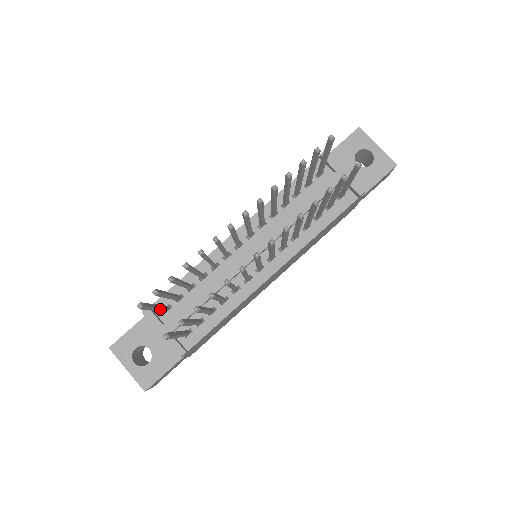
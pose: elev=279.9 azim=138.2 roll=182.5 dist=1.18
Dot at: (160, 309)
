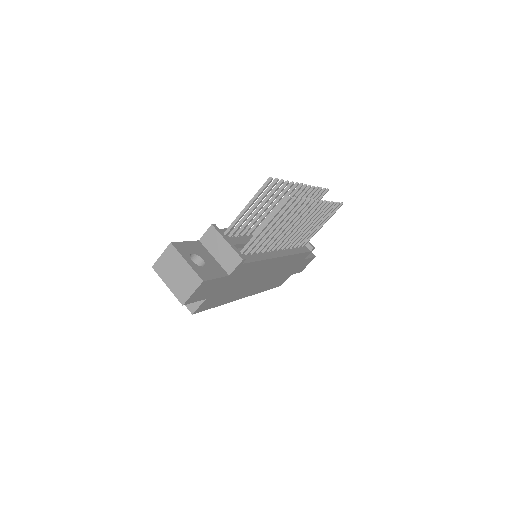
Dot at: (241, 217)
